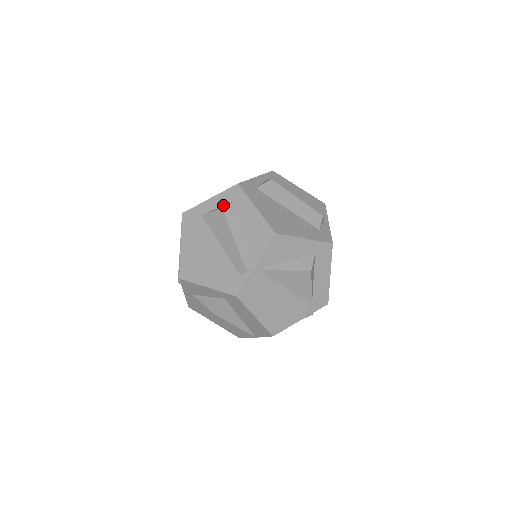
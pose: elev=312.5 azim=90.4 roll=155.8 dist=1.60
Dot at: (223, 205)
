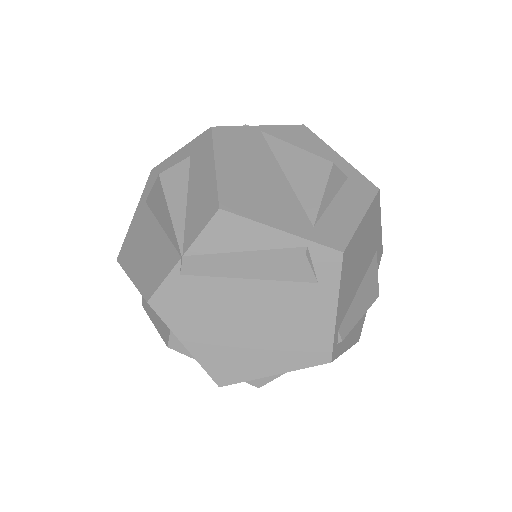
Dot at: occluded
